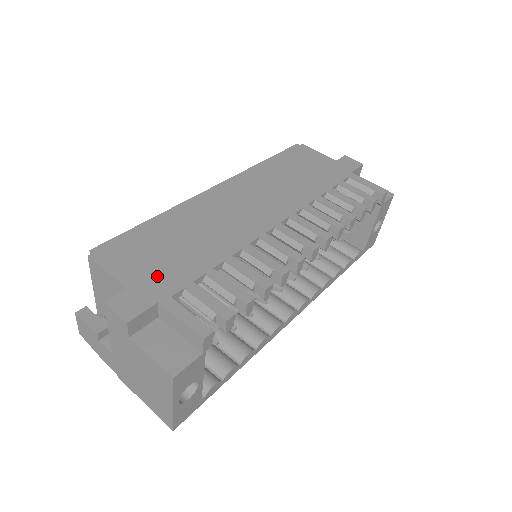
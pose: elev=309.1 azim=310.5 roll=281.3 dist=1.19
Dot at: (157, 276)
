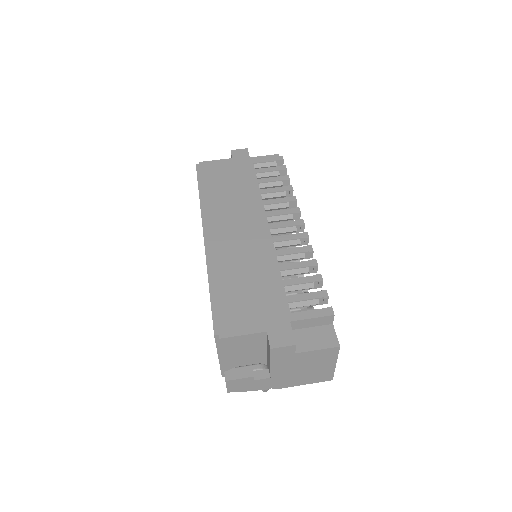
Dot at: (268, 311)
